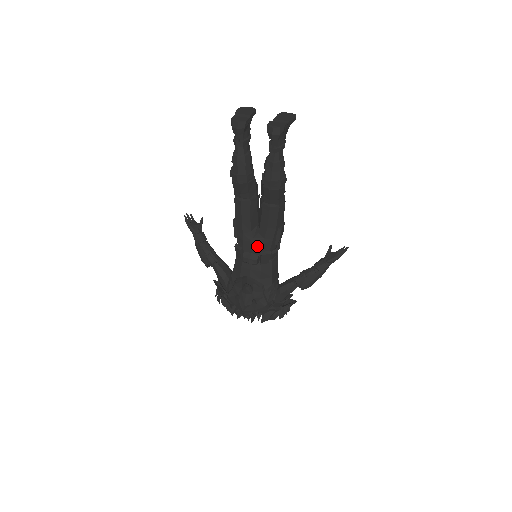
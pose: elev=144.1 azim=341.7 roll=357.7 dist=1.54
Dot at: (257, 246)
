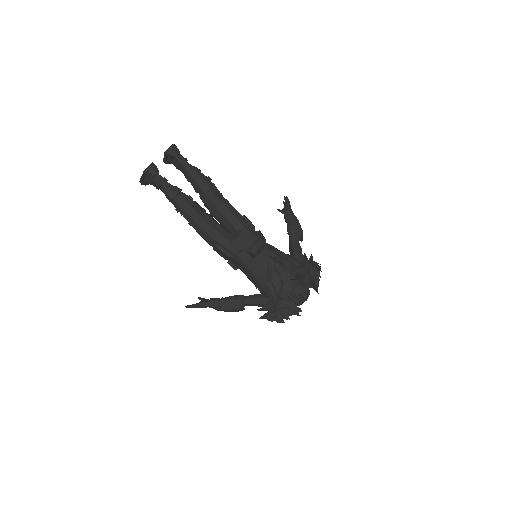
Dot at: (247, 237)
